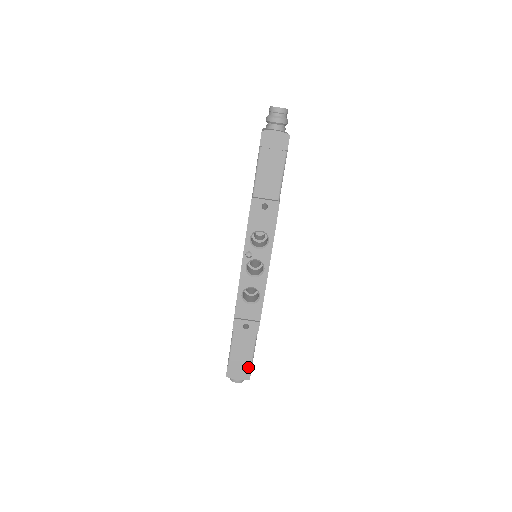
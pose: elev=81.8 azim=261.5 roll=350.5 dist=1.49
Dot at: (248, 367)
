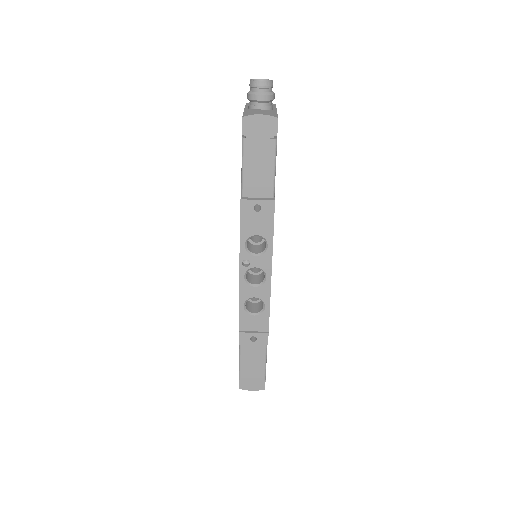
Dot at: (261, 378)
